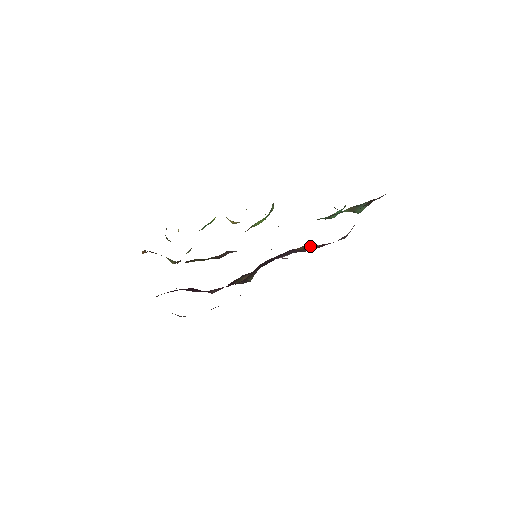
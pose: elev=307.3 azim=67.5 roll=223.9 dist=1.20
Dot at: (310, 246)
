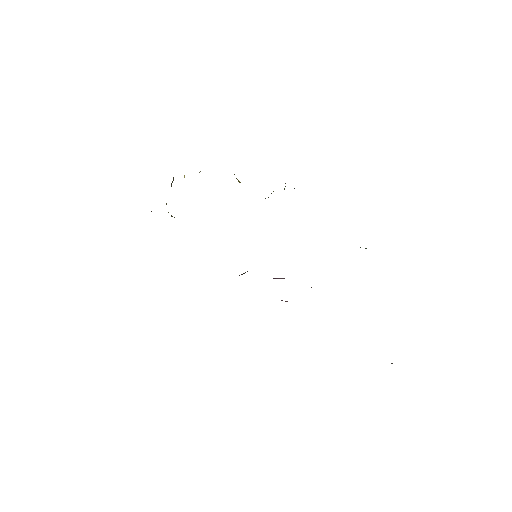
Dot at: occluded
